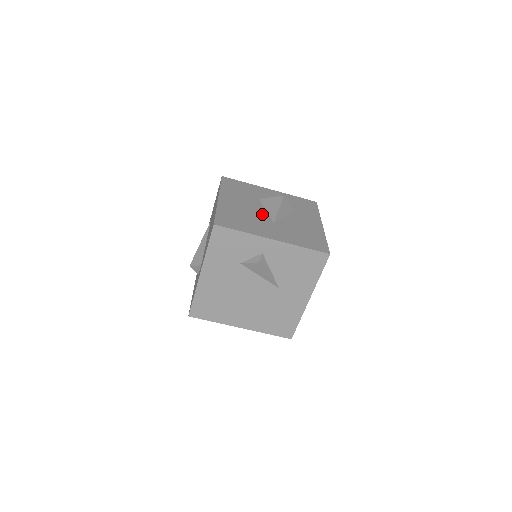
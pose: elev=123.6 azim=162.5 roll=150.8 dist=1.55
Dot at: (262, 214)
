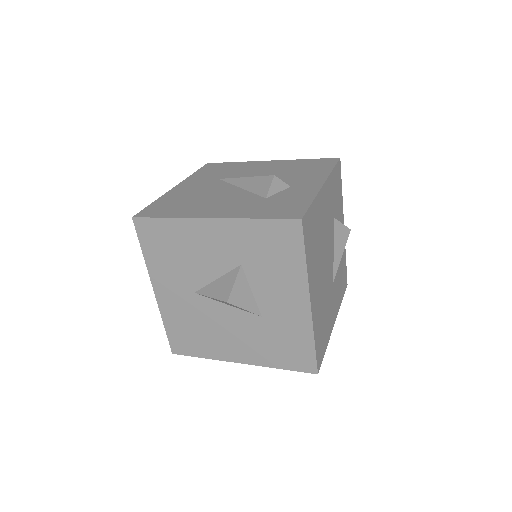
Dot at: occluded
